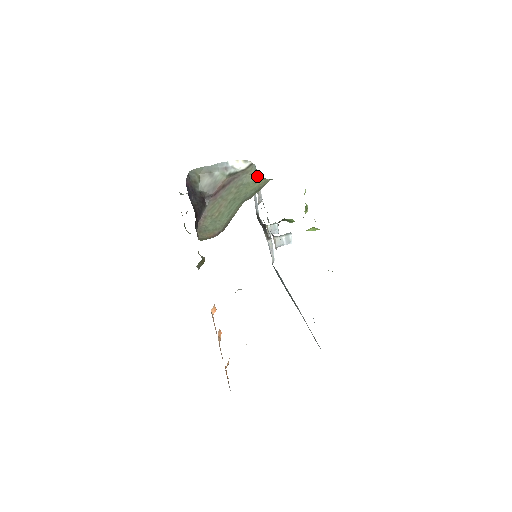
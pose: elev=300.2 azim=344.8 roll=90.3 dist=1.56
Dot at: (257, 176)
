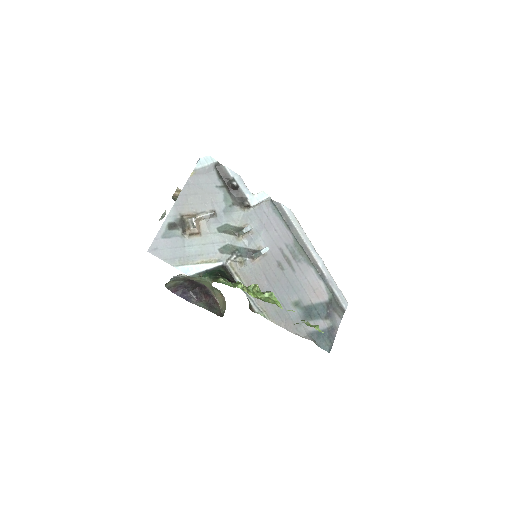
Dot at: (200, 280)
